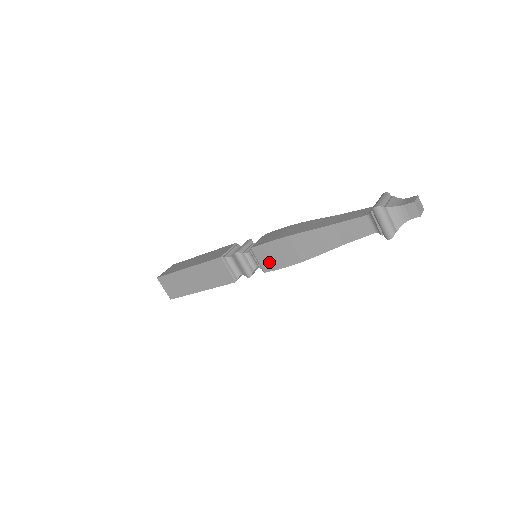
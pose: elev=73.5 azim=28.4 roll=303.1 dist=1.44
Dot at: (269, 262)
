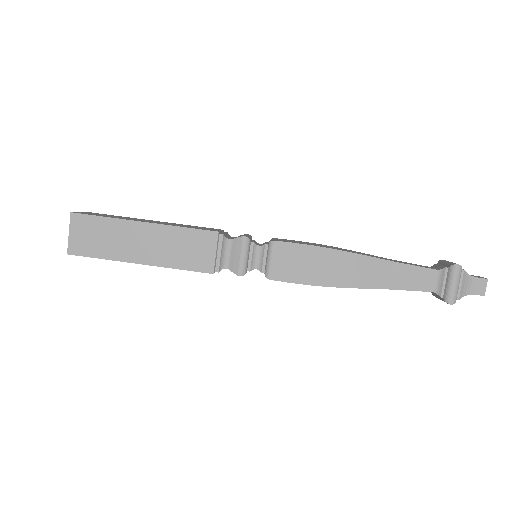
Dot at: (286, 269)
